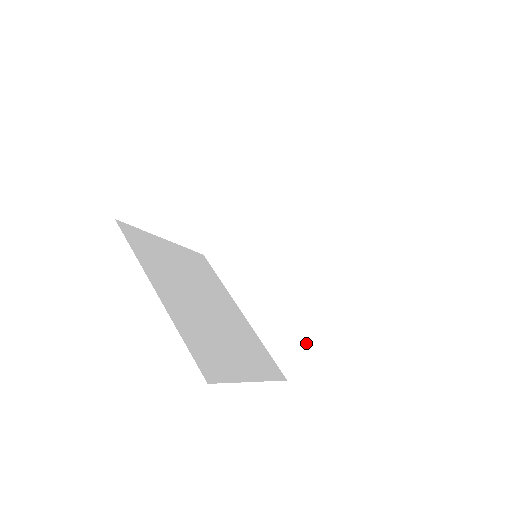
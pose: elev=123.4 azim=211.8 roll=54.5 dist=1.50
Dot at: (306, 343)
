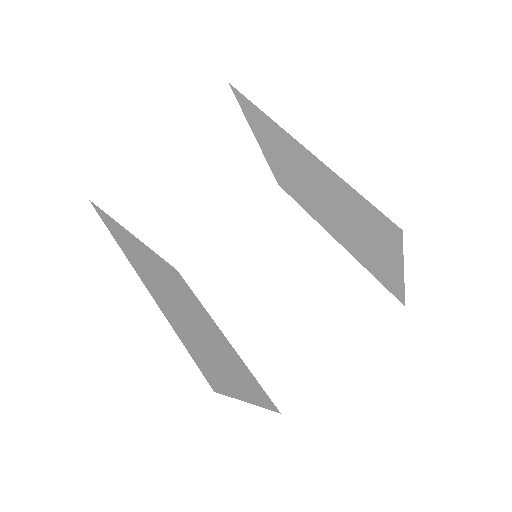
Dot at: (304, 368)
